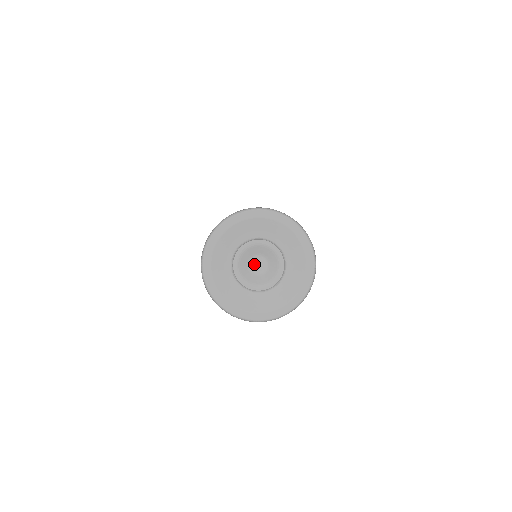
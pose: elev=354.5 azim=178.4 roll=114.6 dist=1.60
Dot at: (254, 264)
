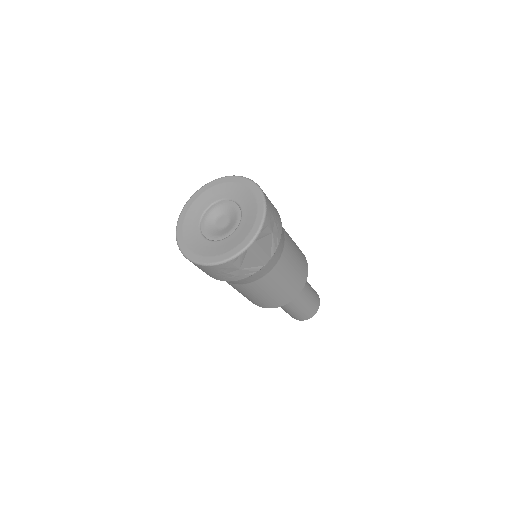
Dot at: (219, 223)
